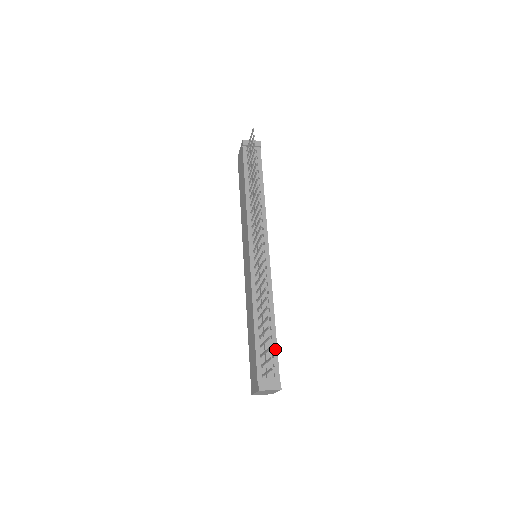
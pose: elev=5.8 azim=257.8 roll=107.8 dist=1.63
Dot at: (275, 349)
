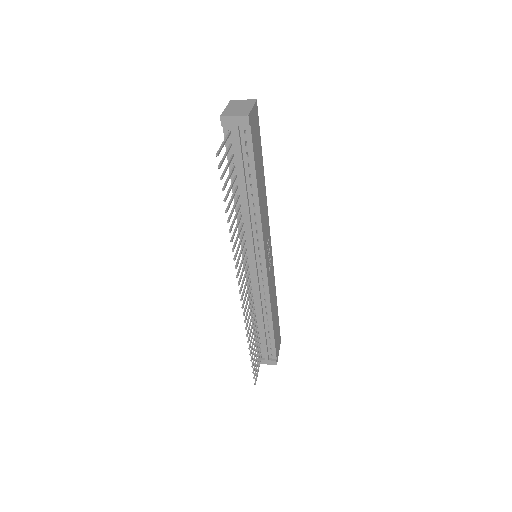
Dot at: (272, 340)
